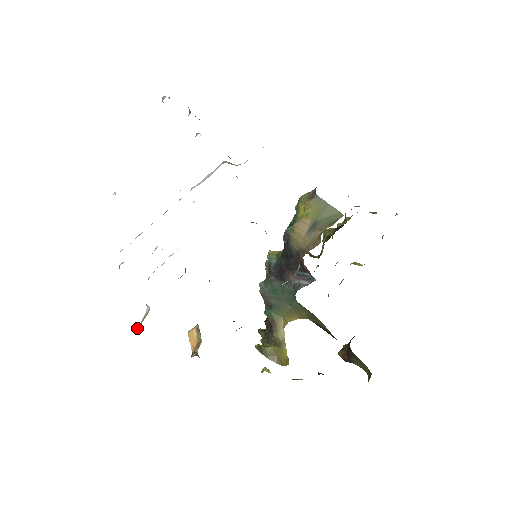
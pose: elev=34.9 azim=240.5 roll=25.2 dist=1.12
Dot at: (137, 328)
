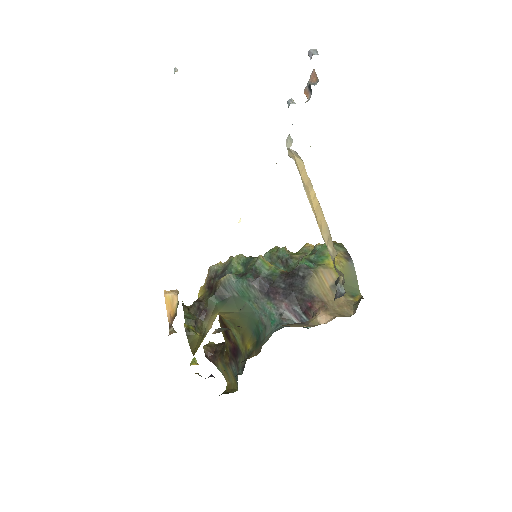
Dot at: occluded
